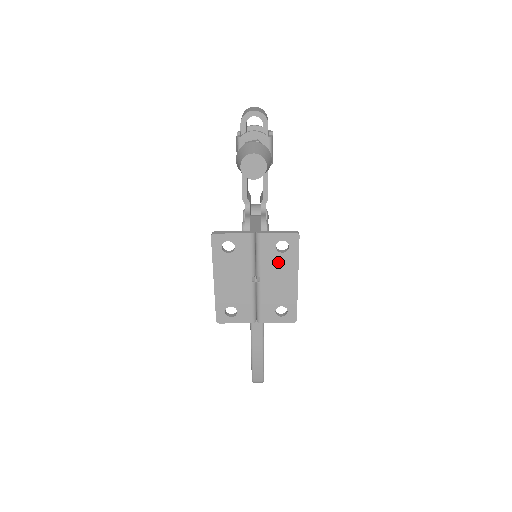
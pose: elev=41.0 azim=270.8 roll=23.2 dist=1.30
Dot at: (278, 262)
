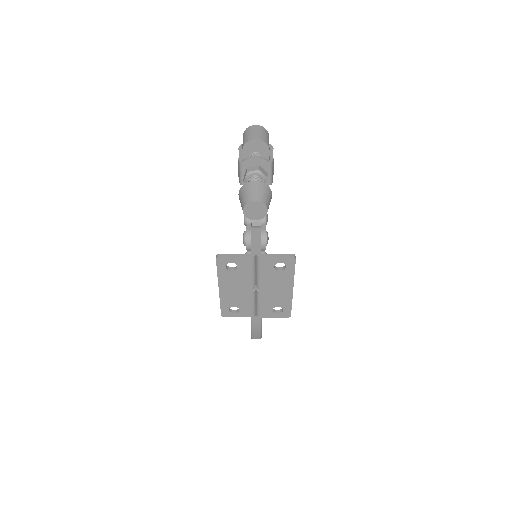
Dot at: (276, 277)
